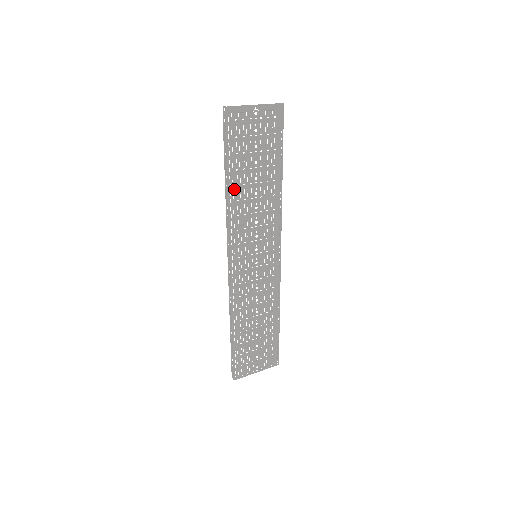
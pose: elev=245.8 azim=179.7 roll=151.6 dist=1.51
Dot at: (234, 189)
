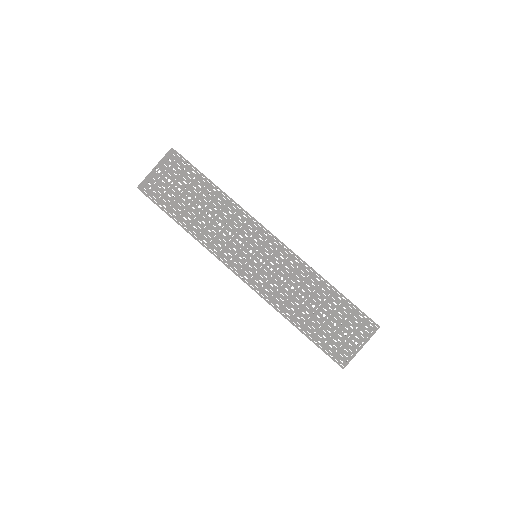
Dot at: (190, 227)
